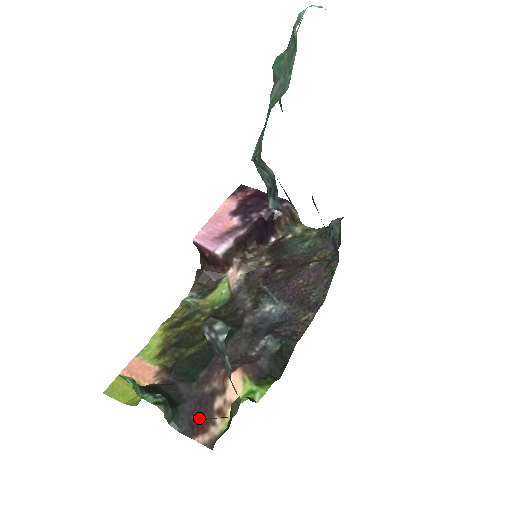
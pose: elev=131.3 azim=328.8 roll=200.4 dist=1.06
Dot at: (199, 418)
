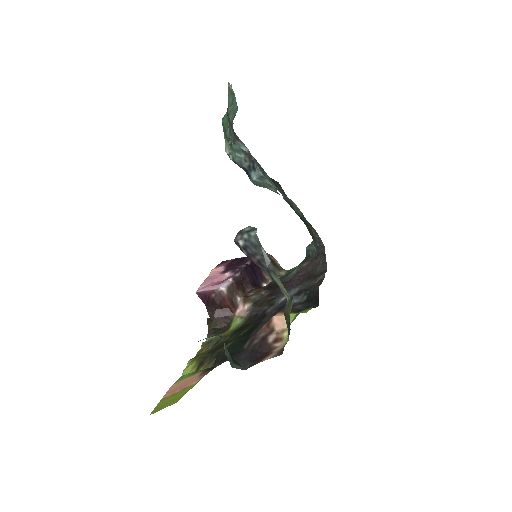
Dot at: (259, 355)
